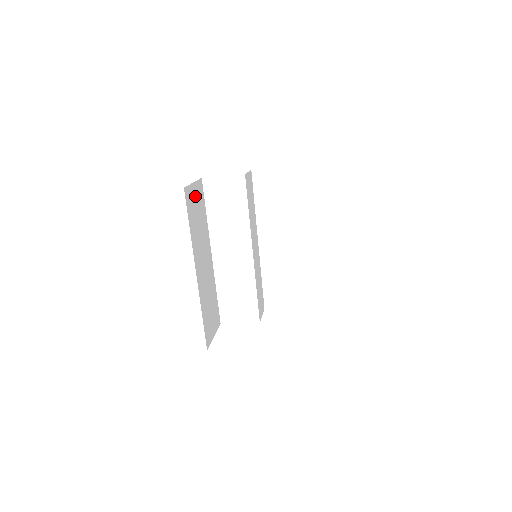
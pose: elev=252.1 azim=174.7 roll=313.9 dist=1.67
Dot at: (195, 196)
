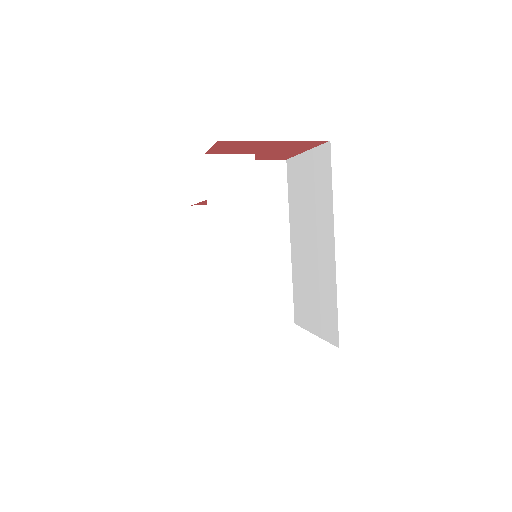
Dot at: occluded
